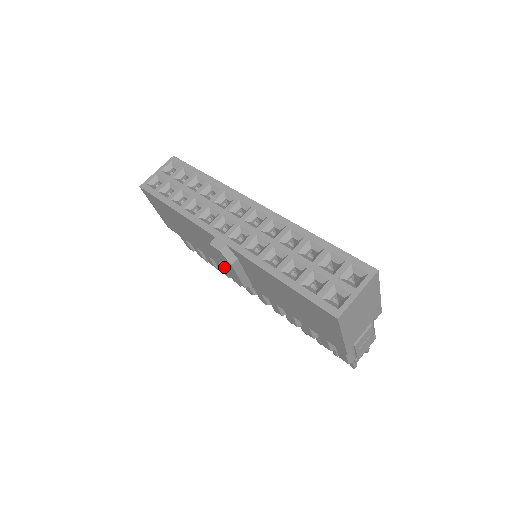
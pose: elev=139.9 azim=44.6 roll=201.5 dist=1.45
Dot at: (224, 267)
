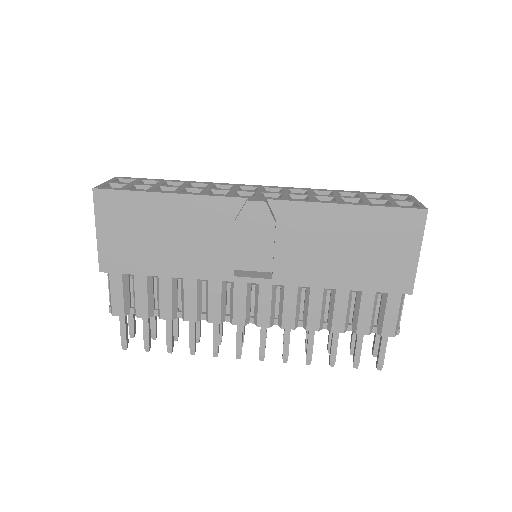
Dot at: (248, 247)
